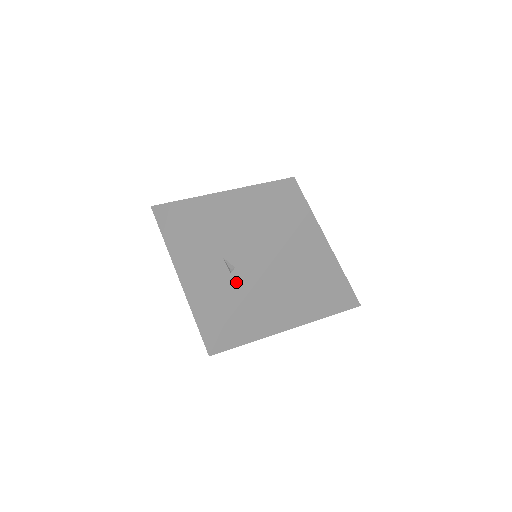
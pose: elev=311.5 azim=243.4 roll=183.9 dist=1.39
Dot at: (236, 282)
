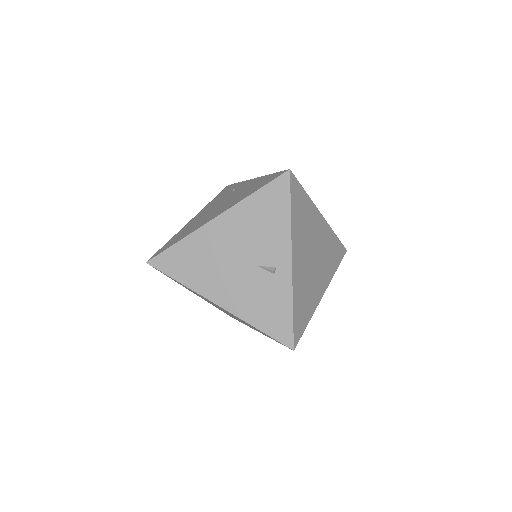
Dot at: (284, 278)
